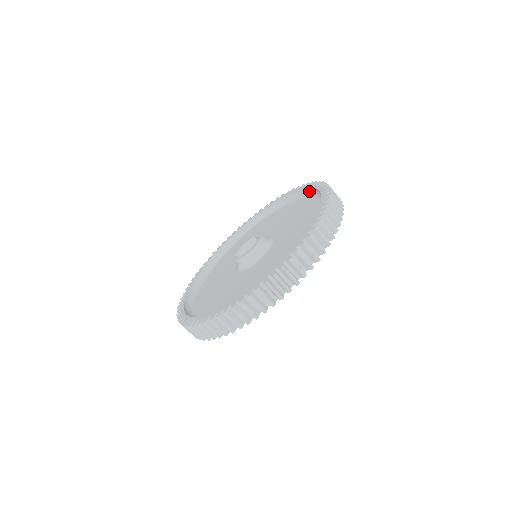
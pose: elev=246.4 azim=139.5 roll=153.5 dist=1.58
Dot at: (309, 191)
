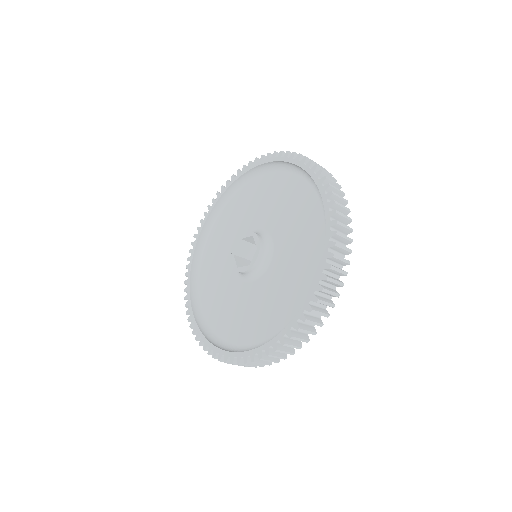
Dot at: (259, 168)
